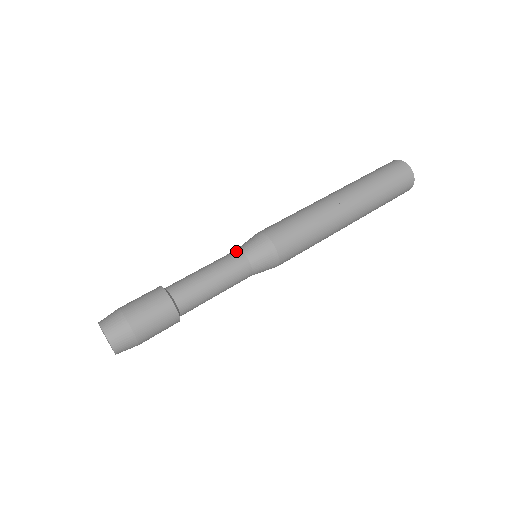
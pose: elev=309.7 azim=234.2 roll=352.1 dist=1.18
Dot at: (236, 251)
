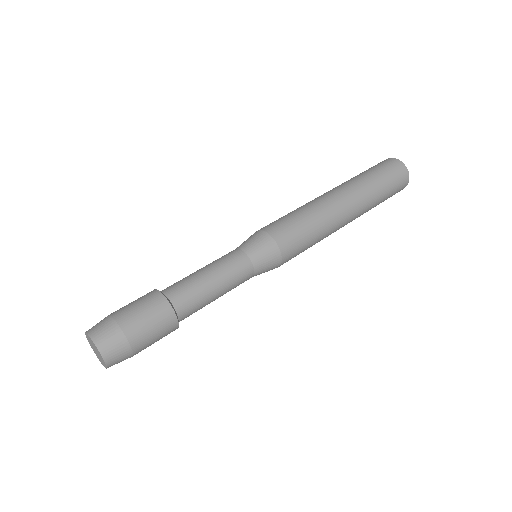
Dot at: (240, 253)
